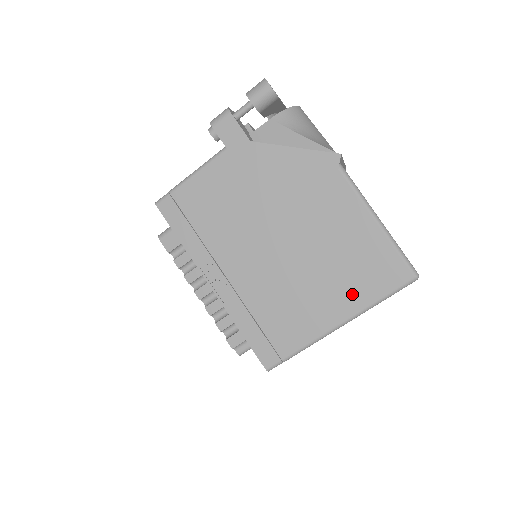
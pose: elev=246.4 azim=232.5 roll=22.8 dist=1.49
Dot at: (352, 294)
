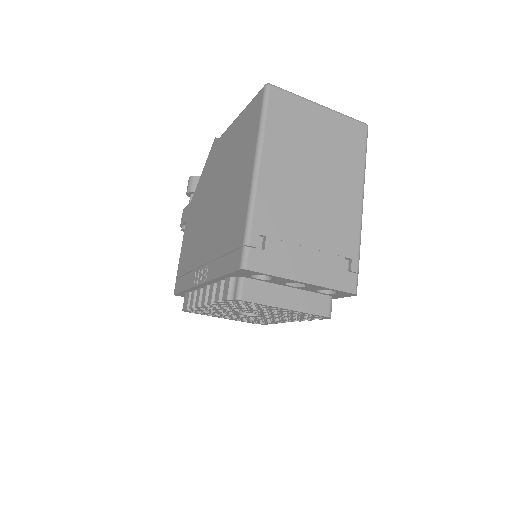
Dot at: (248, 150)
